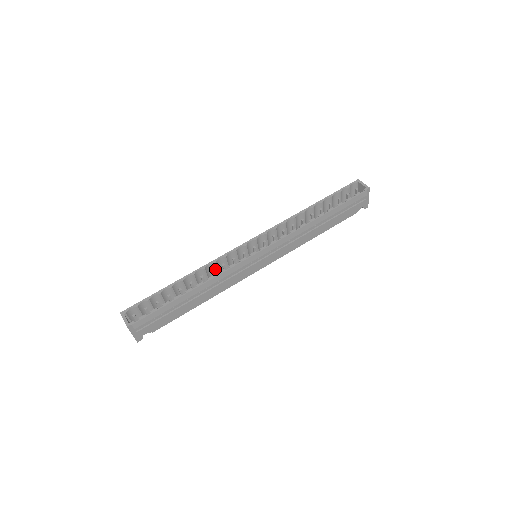
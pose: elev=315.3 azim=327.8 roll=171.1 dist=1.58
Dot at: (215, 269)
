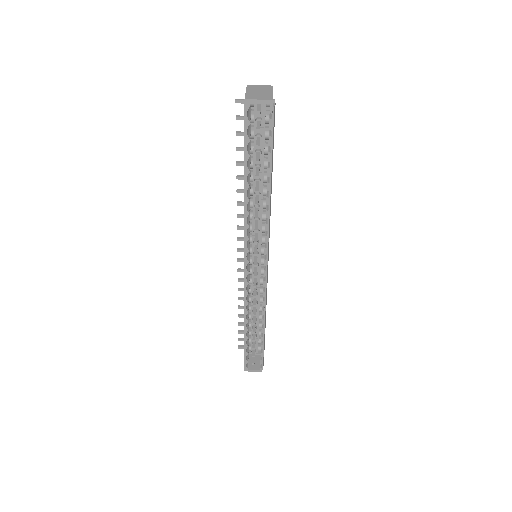
Dot at: (248, 297)
